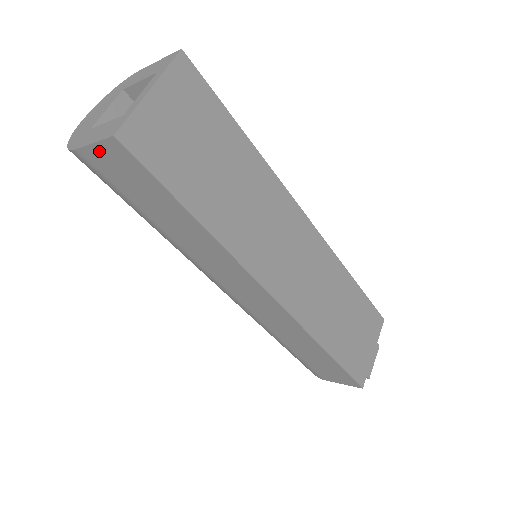
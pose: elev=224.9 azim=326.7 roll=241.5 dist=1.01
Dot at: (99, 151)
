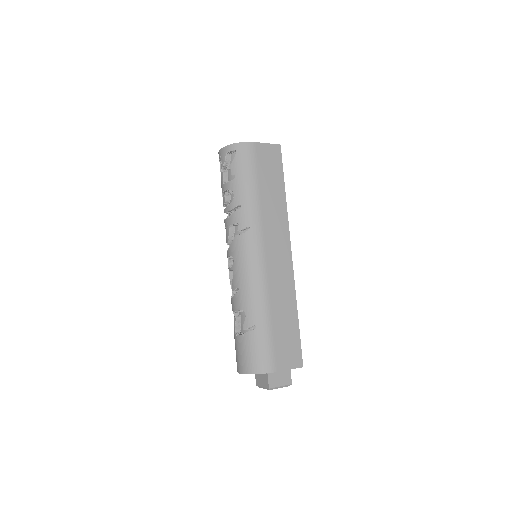
Dot at: (267, 147)
